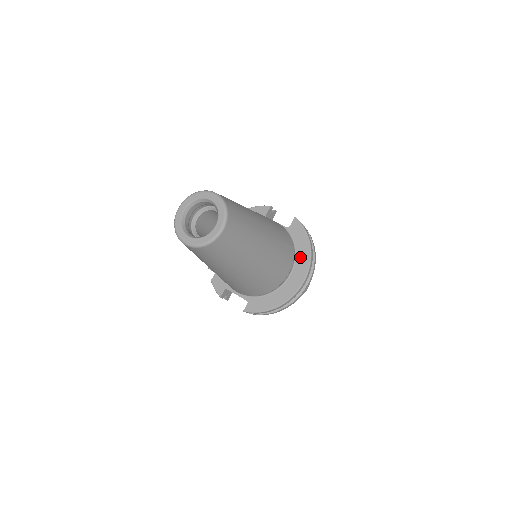
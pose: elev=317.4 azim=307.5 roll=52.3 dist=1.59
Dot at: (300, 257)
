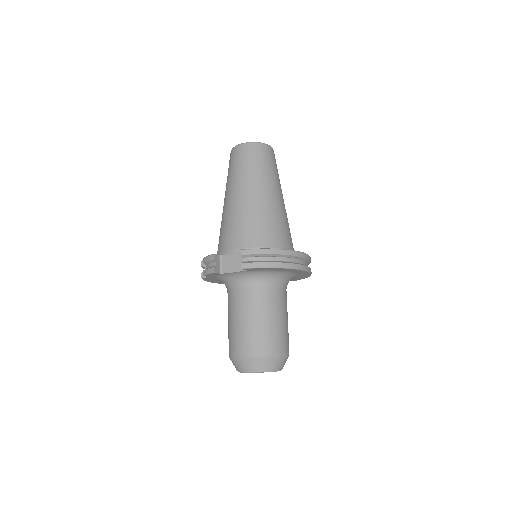
Dot at: occluded
